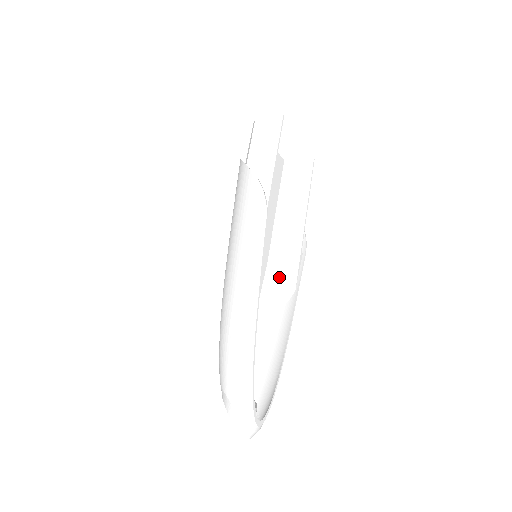
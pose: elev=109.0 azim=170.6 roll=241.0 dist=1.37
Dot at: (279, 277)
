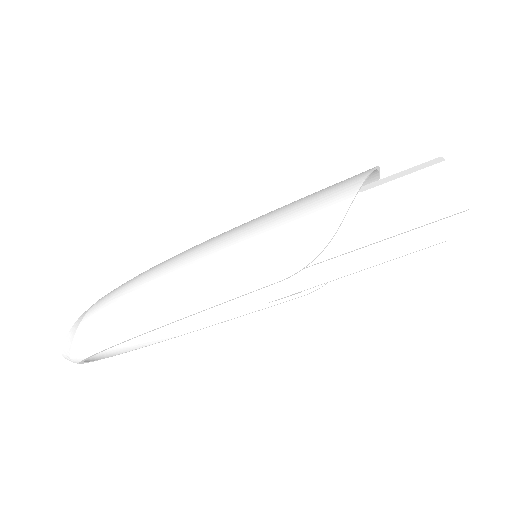
Dot at: occluded
